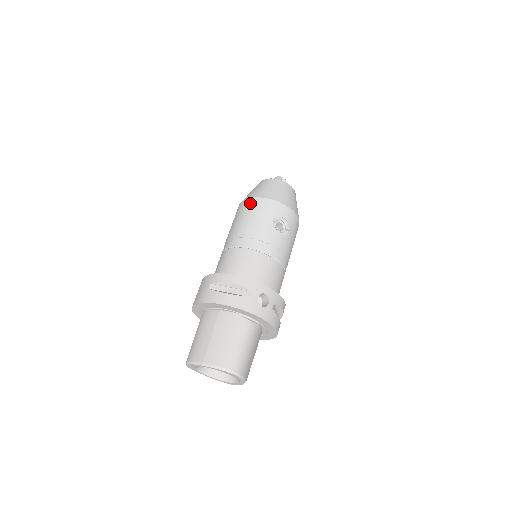
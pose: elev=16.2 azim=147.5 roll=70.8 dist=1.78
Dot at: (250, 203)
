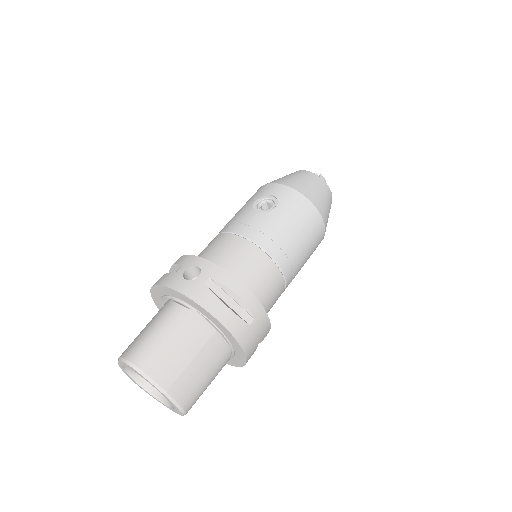
Dot at: occluded
